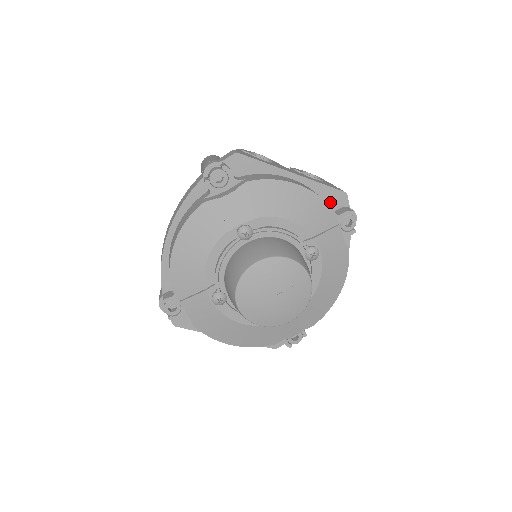
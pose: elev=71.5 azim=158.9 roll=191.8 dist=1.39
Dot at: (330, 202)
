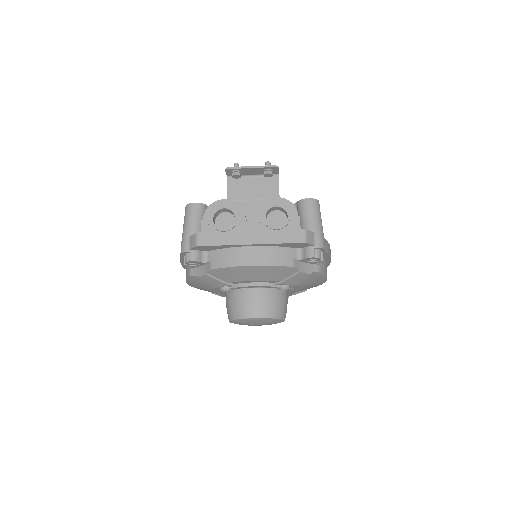
Dot at: (294, 247)
